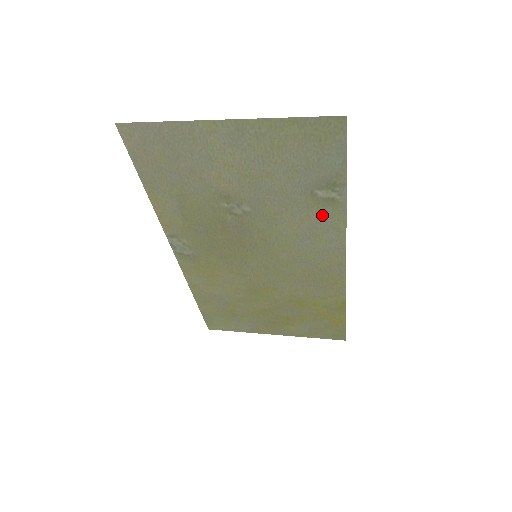
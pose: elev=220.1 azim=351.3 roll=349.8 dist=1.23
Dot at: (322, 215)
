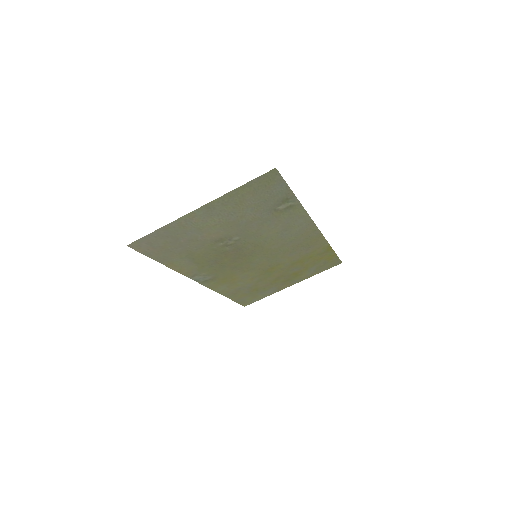
Dot at: (288, 216)
